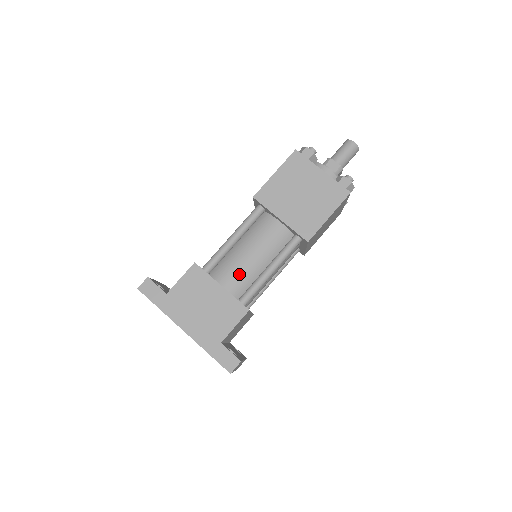
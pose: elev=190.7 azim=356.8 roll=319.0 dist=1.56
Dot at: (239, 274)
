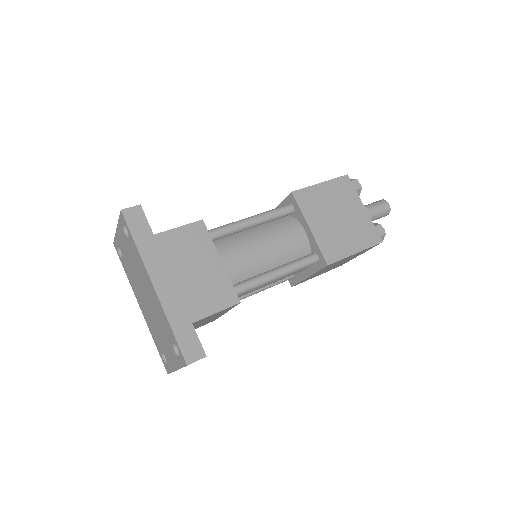
Dot at: (242, 260)
